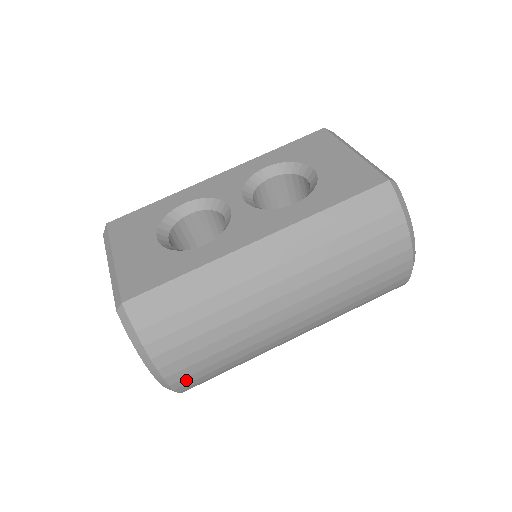
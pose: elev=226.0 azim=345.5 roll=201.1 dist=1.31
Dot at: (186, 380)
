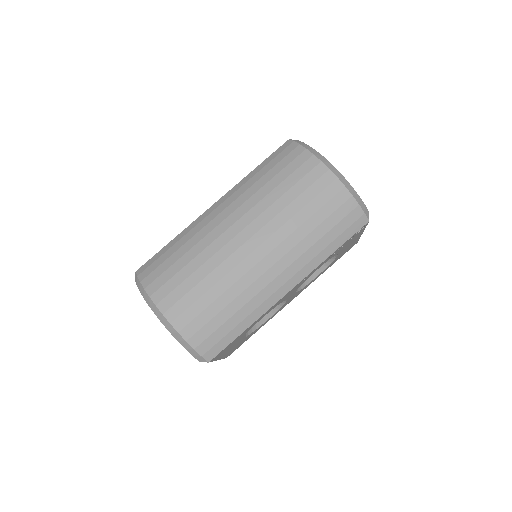
Dot at: (183, 319)
